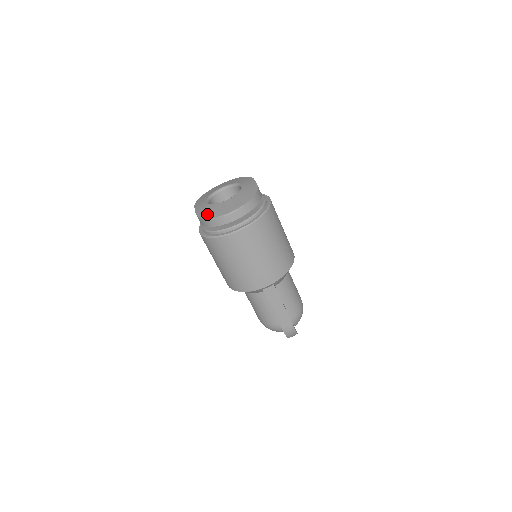
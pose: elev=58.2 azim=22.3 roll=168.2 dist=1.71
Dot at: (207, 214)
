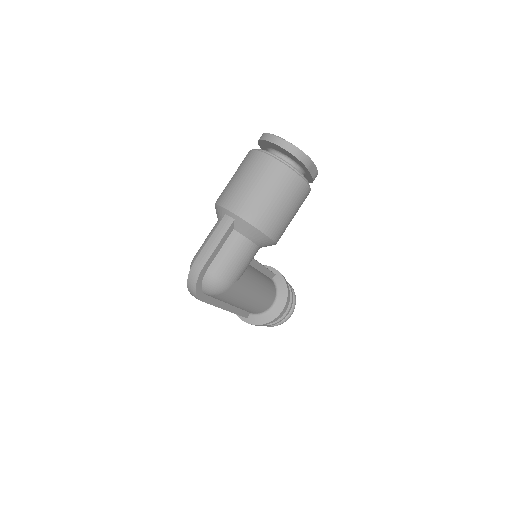
Dot at: occluded
